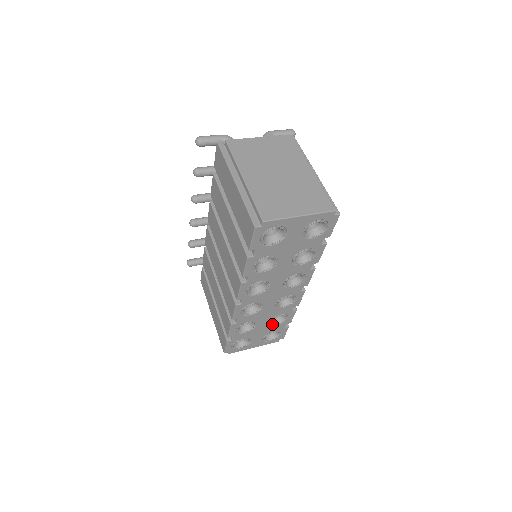
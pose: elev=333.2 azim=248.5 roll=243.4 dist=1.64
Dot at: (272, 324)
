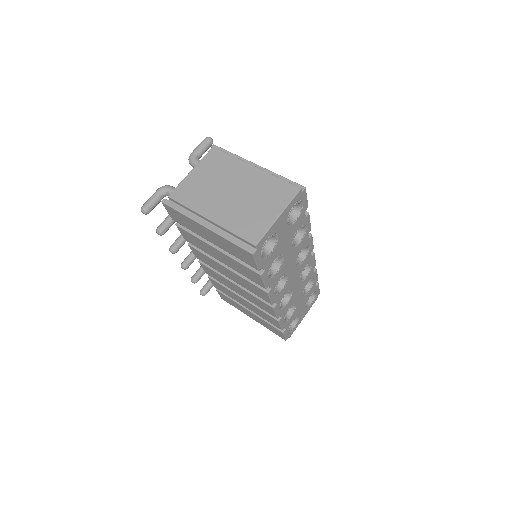
Dot at: (306, 293)
